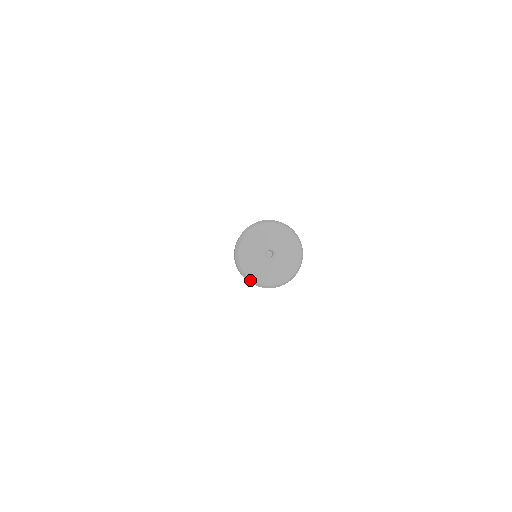
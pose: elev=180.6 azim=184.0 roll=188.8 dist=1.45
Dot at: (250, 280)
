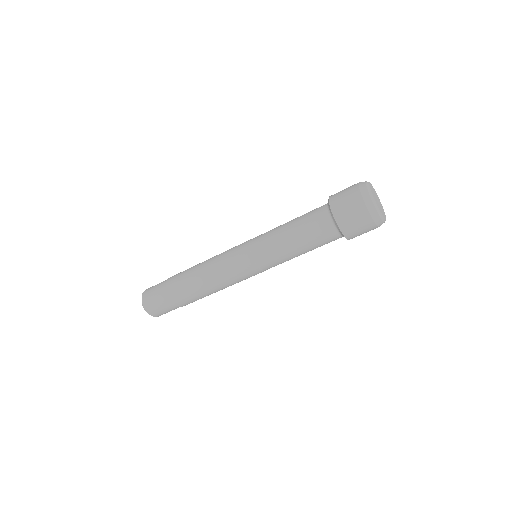
Dot at: (377, 217)
